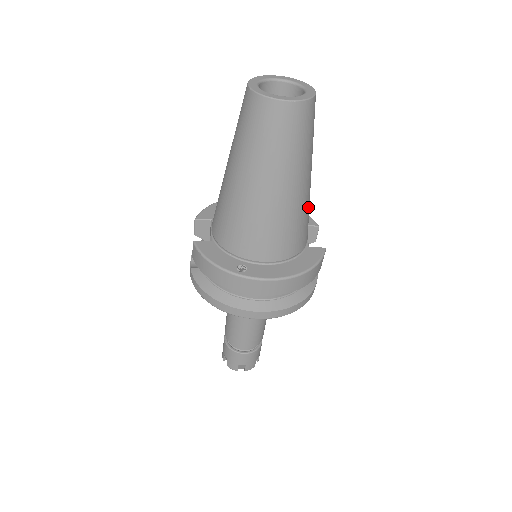
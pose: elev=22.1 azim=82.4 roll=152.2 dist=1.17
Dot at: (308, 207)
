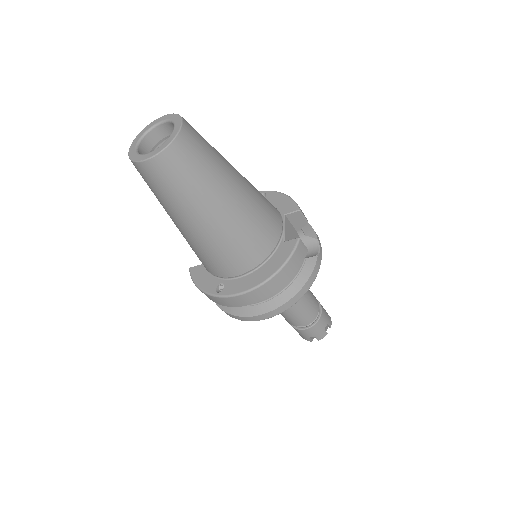
Dot at: (253, 214)
